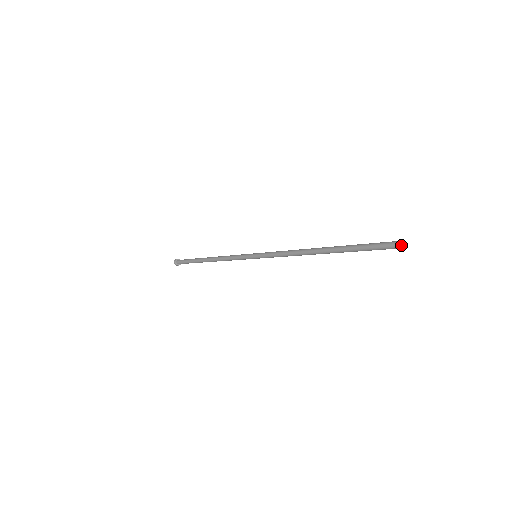
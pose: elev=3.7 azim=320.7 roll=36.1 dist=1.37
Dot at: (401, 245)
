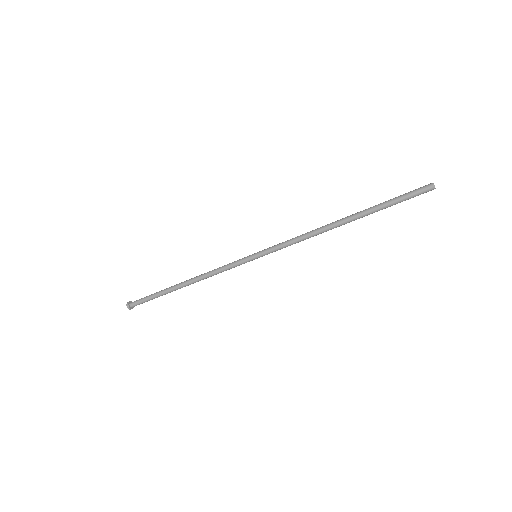
Dot at: (434, 185)
